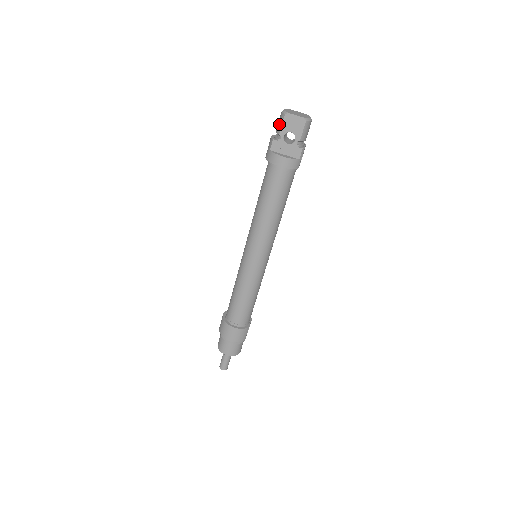
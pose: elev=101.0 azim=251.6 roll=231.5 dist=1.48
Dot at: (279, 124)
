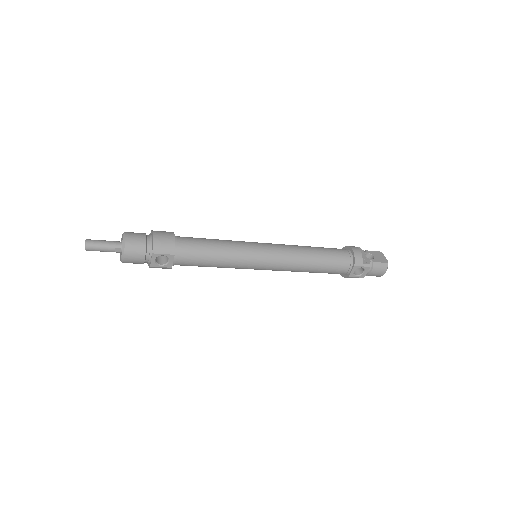
Dot at: occluded
